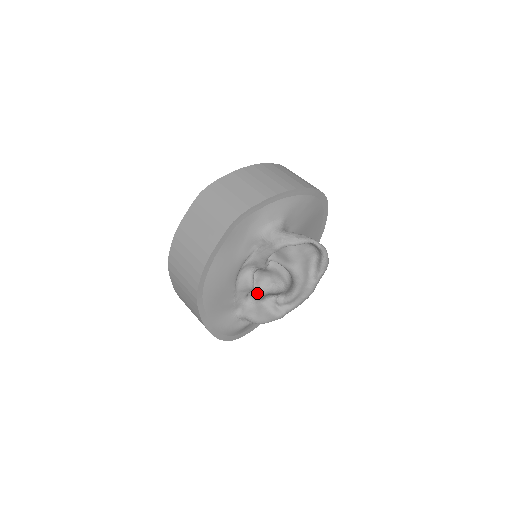
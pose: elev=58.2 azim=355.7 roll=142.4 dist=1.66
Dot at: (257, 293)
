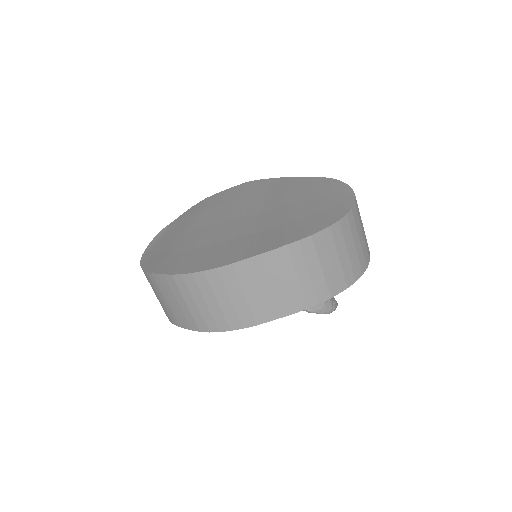
Dot at: occluded
